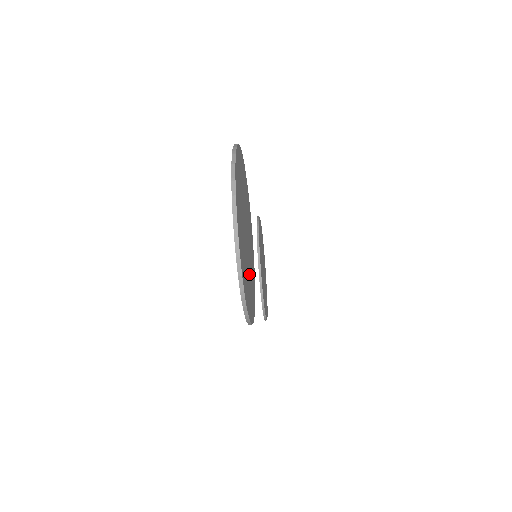
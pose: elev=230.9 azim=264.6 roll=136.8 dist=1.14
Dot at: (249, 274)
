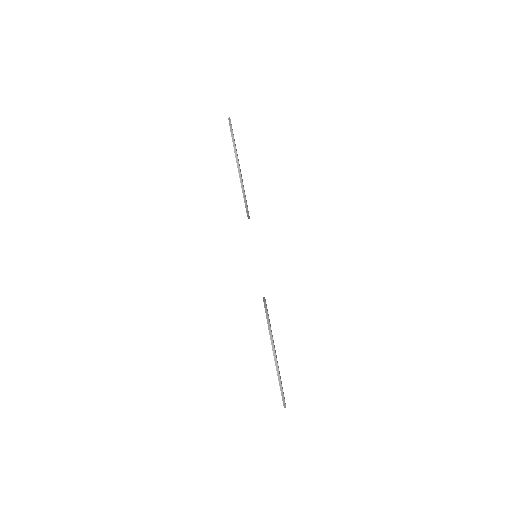
Dot at: occluded
